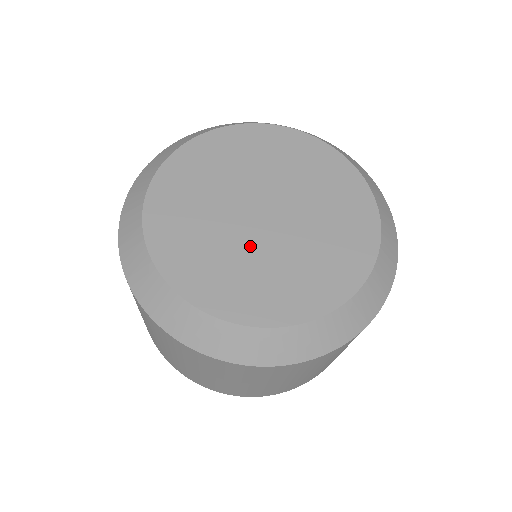
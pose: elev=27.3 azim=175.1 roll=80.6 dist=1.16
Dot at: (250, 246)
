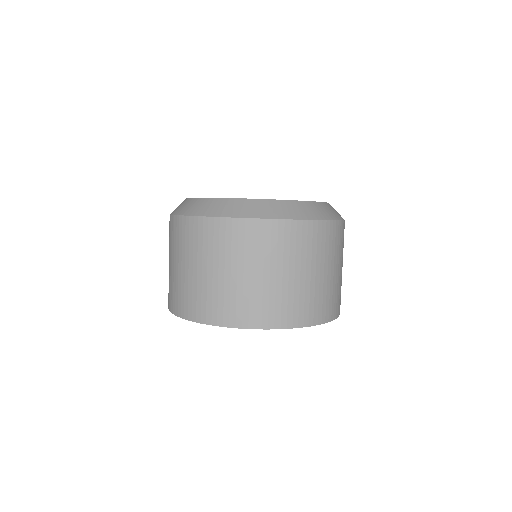
Dot at: occluded
